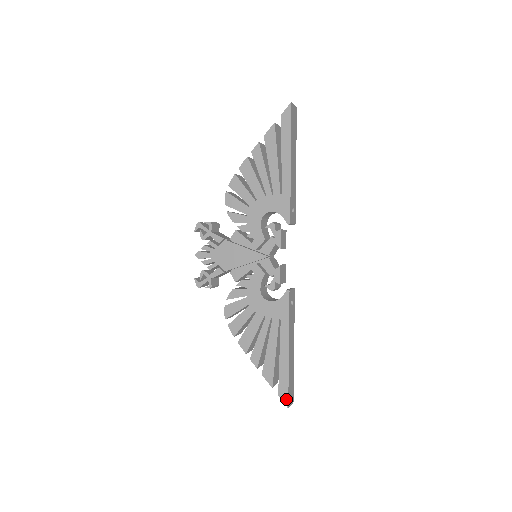
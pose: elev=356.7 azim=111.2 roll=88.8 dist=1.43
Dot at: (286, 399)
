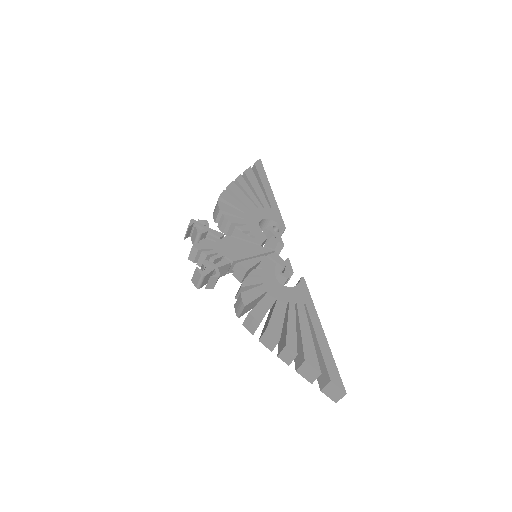
Dot at: (340, 383)
